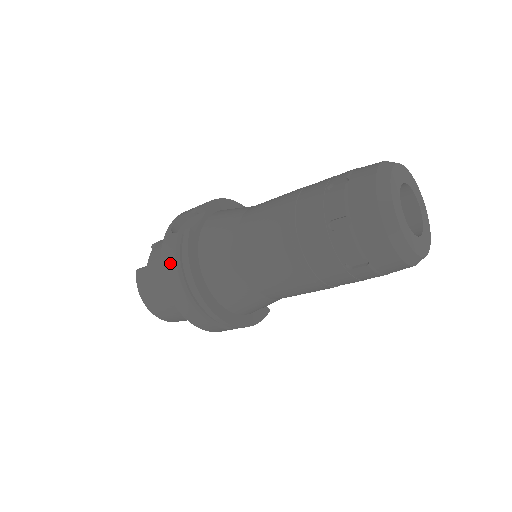
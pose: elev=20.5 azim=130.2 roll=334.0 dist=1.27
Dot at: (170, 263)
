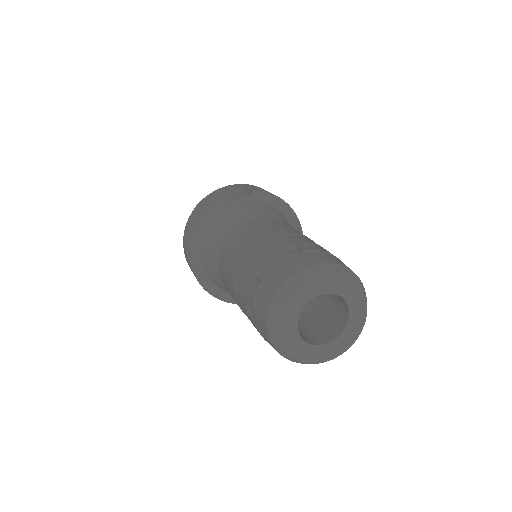
Dot at: (199, 208)
